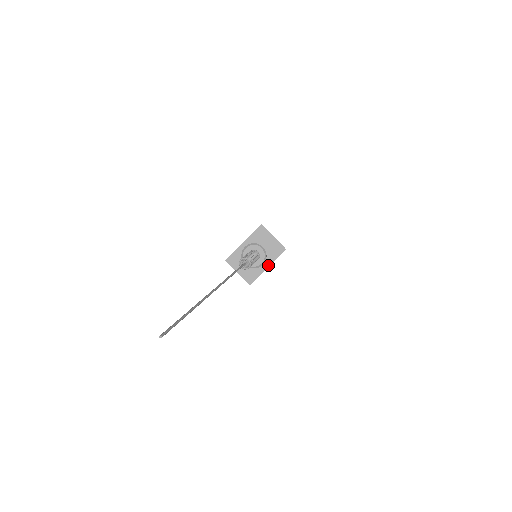
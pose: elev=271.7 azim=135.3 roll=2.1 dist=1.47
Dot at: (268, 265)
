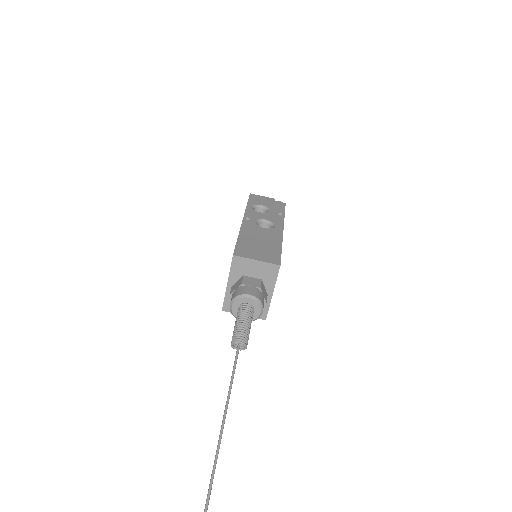
Dot at: (271, 292)
